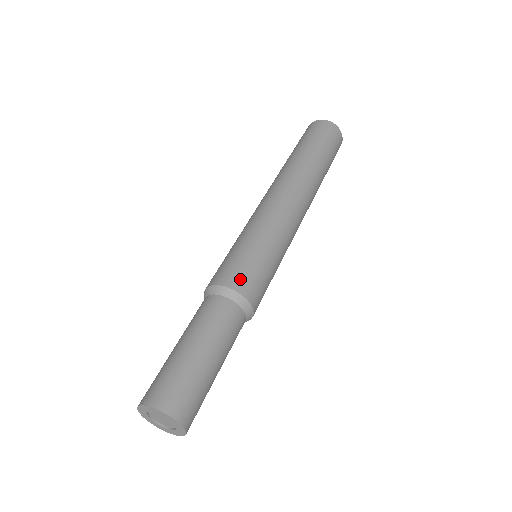
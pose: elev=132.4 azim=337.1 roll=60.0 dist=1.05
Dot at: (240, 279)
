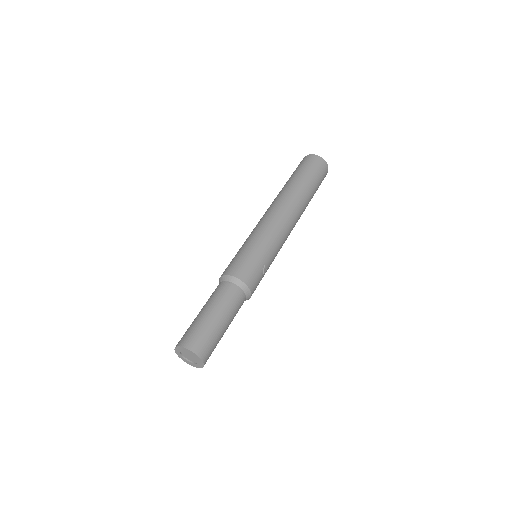
Dot at: (231, 268)
